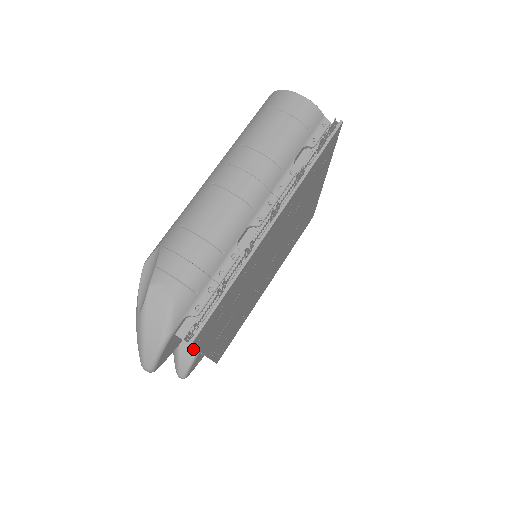
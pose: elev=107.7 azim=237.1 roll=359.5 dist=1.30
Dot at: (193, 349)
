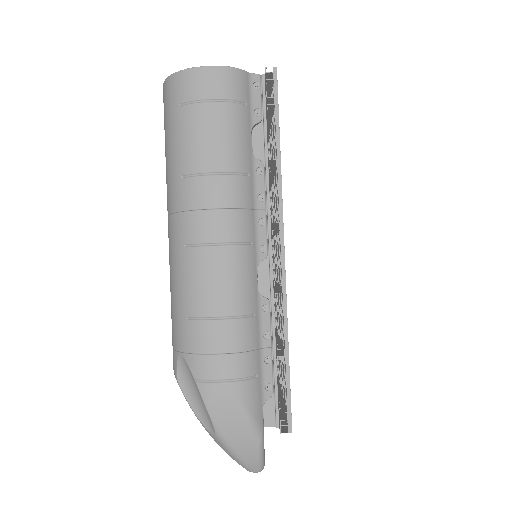
Dot at: occluded
